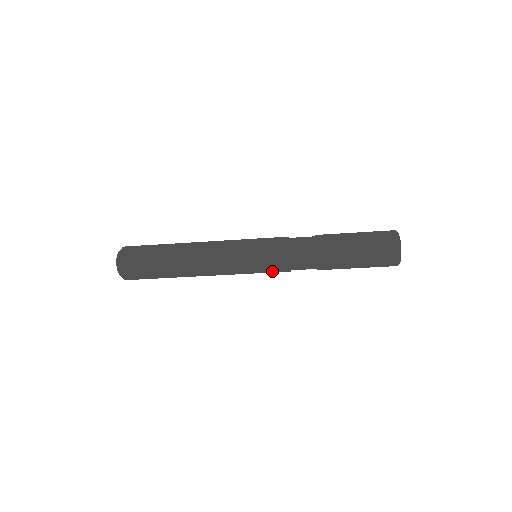
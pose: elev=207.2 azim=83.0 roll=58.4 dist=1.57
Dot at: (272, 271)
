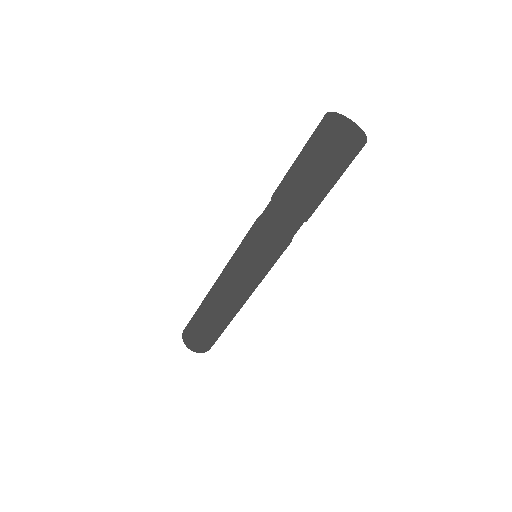
Dot at: (267, 259)
